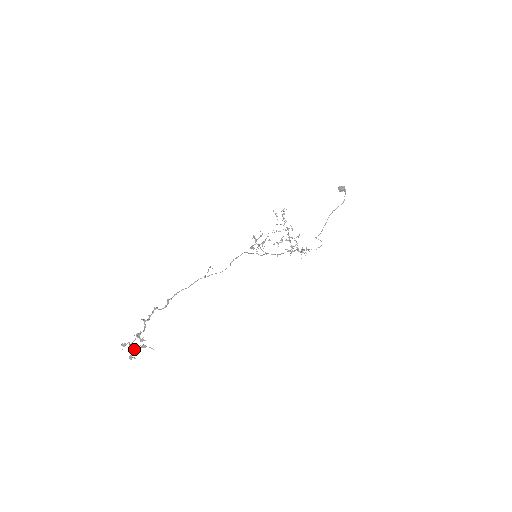
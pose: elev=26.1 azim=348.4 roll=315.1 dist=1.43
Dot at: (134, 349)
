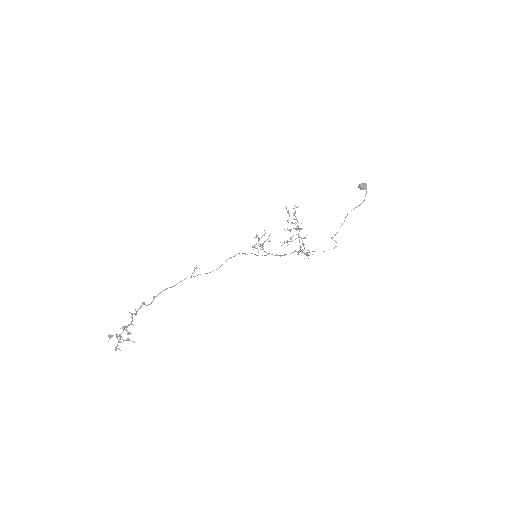
Dot at: (120, 341)
